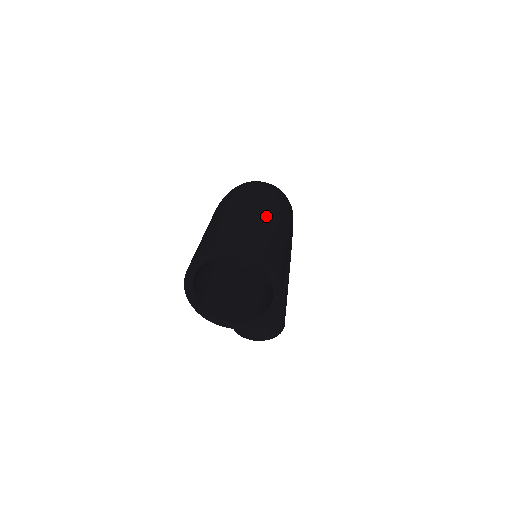
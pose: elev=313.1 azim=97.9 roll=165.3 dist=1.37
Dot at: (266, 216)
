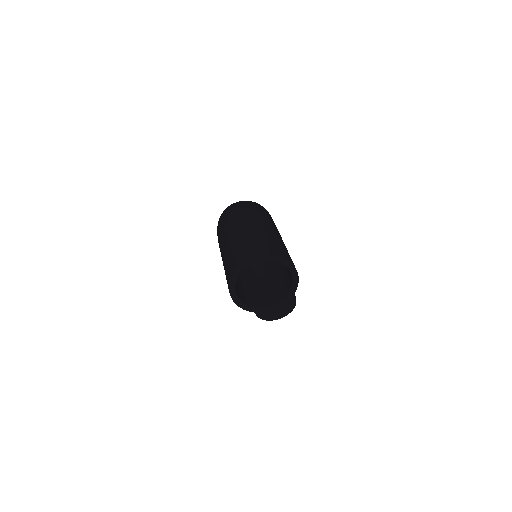
Dot at: (259, 226)
